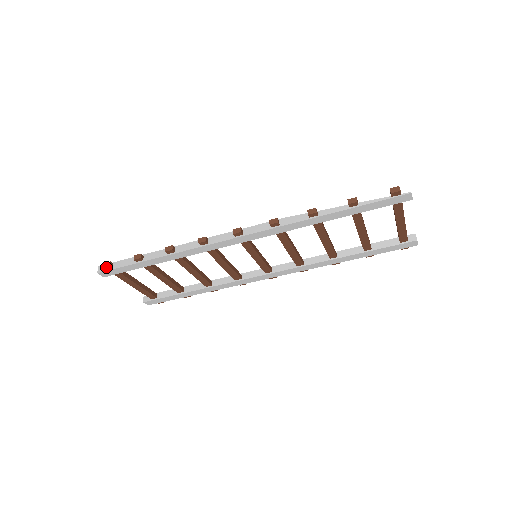
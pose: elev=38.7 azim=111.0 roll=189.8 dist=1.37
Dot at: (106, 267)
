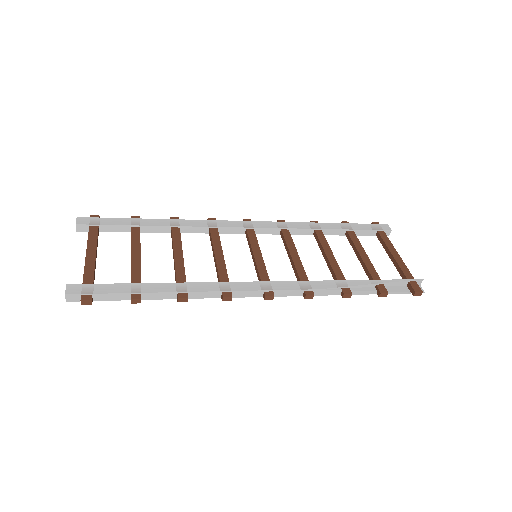
Dot at: (85, 304)
